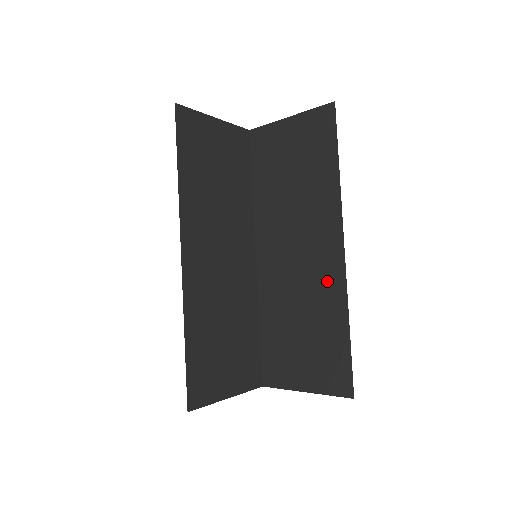
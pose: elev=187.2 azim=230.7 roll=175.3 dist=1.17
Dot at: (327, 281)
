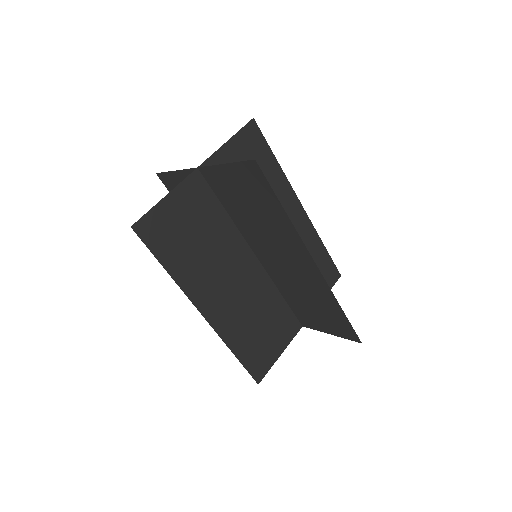
Dot at: (314, 281)
